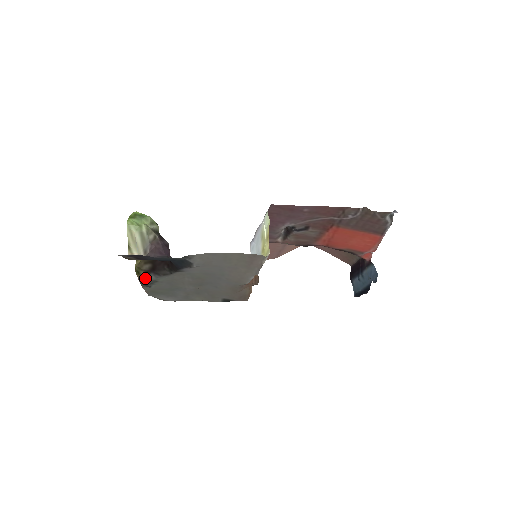
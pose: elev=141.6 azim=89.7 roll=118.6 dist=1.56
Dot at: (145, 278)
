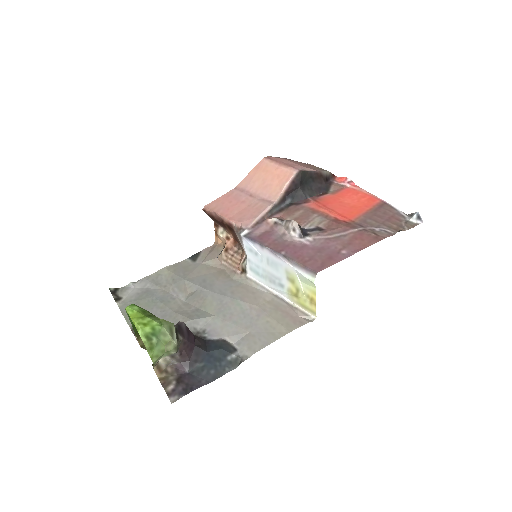
Dot at: occluded
